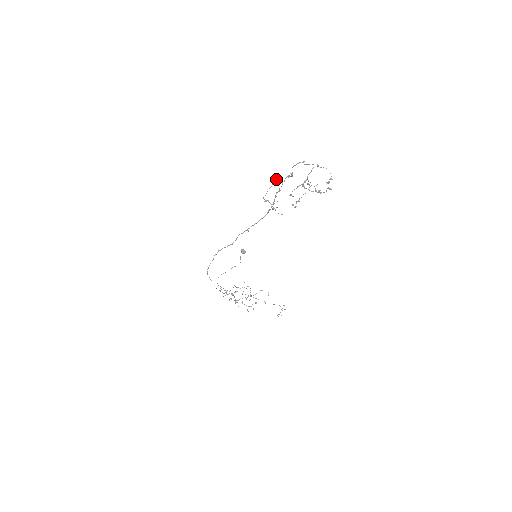
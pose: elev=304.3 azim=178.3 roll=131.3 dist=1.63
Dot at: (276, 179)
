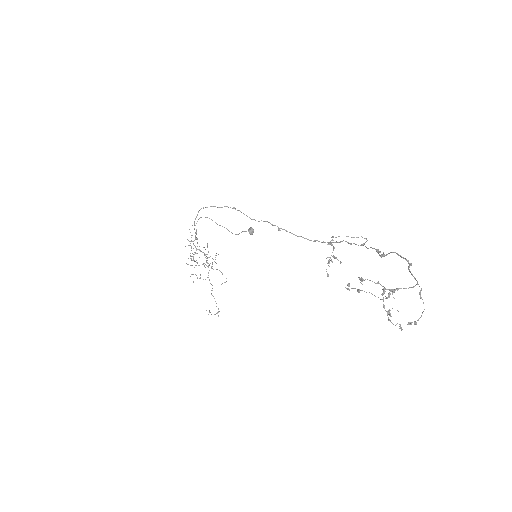
Dot at: occluded
